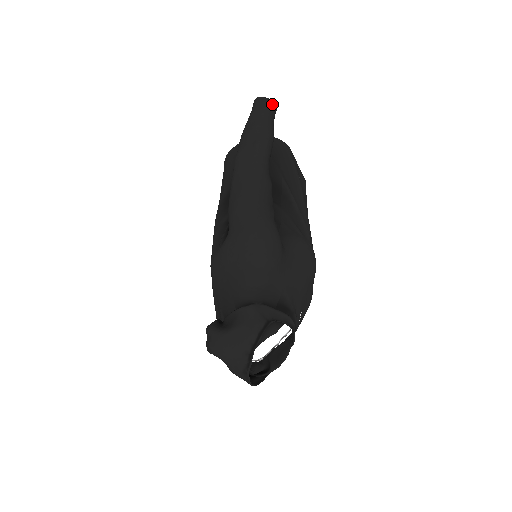
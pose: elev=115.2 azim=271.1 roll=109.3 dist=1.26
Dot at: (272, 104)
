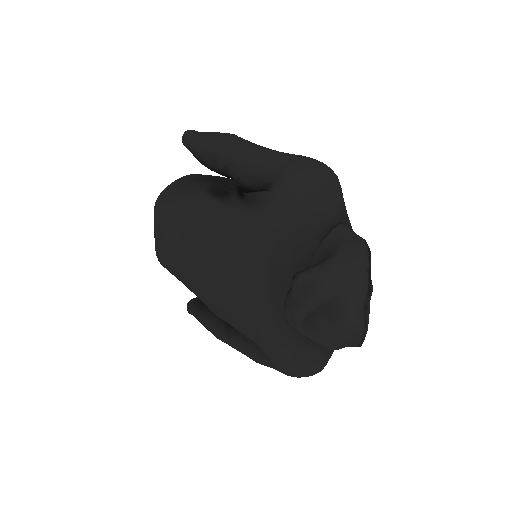
Dot at: occluded
